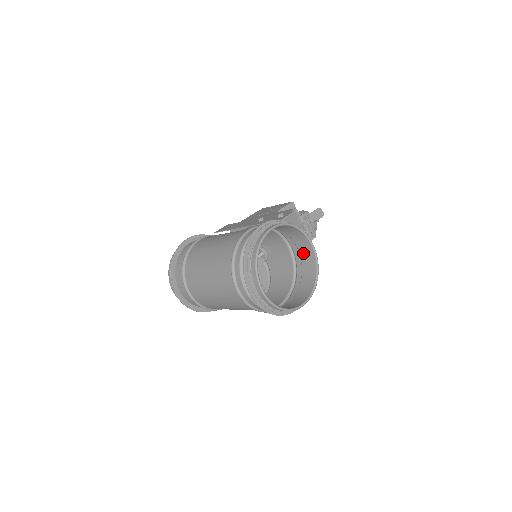
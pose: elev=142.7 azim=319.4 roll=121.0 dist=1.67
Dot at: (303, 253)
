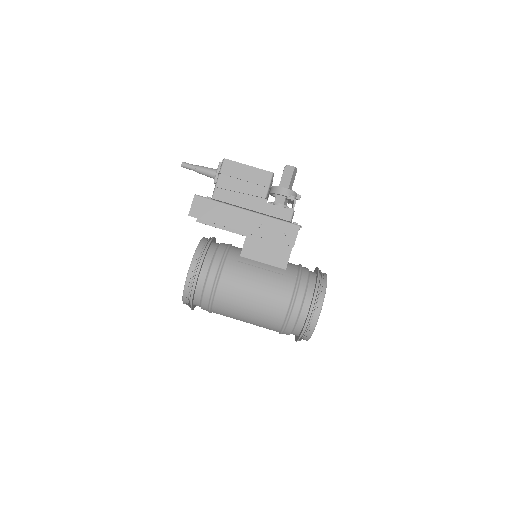
Dot at: occluded
